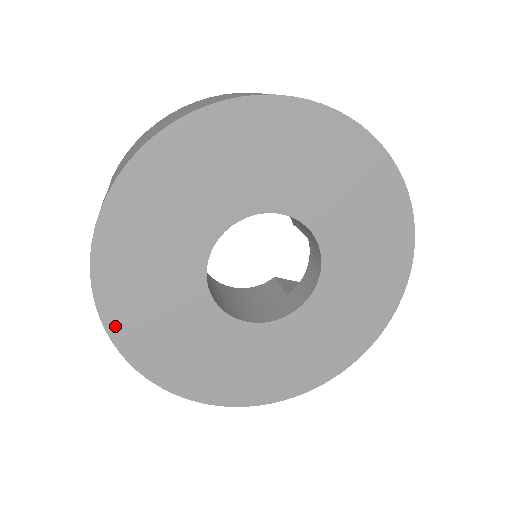
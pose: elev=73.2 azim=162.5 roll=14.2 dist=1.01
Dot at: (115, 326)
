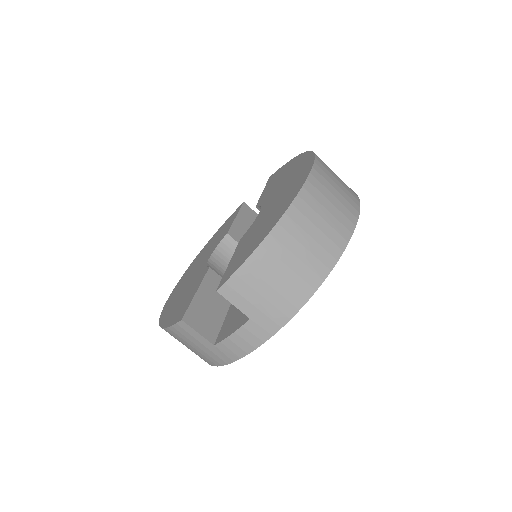
Dot at: occluded
